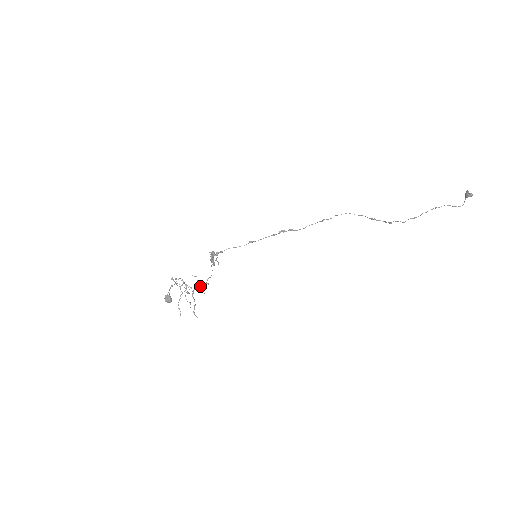
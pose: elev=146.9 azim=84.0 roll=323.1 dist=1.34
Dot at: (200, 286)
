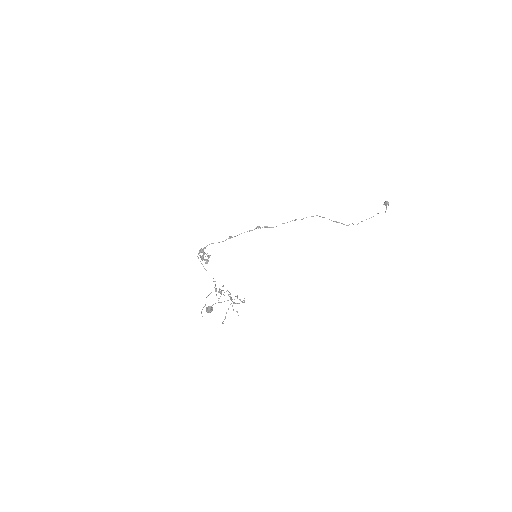
Dot at: (226, 291)
